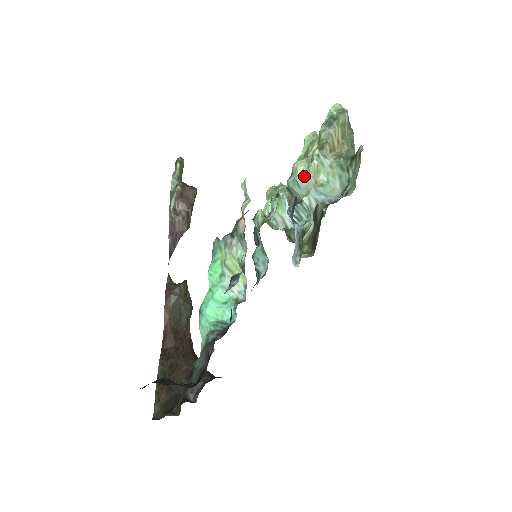
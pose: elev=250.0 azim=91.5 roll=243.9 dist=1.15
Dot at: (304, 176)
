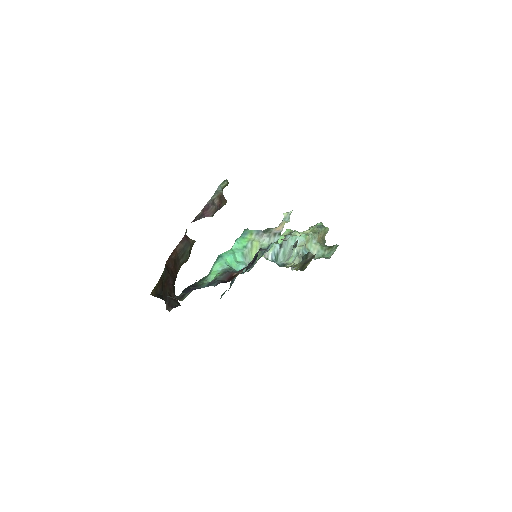
Dot at: (302, 238)
